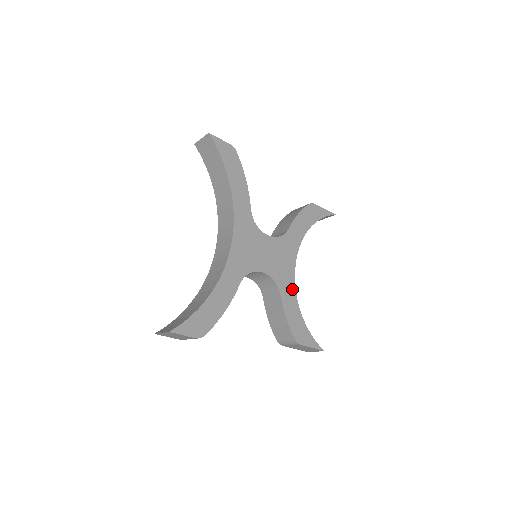
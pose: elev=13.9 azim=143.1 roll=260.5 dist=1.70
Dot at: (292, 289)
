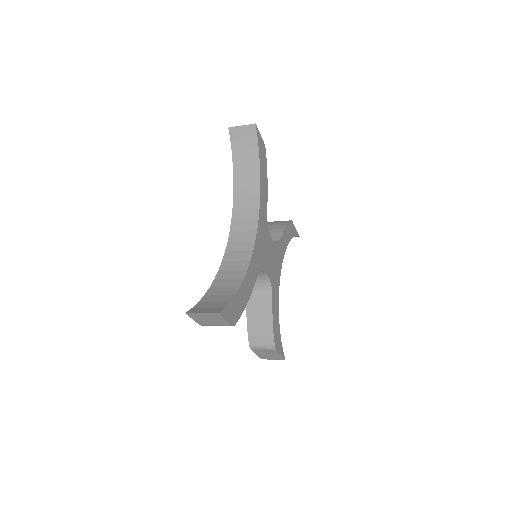
Dot at: (277, 296)
